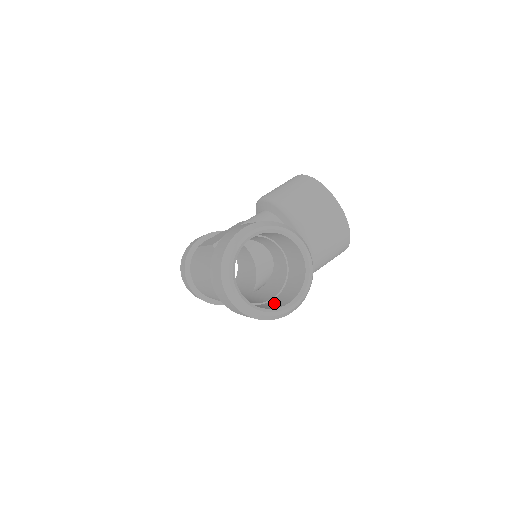
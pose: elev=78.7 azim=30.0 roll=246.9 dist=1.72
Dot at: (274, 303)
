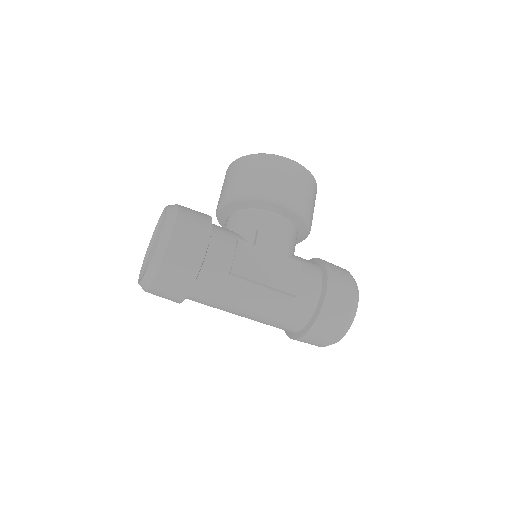
Dot at: occluded
